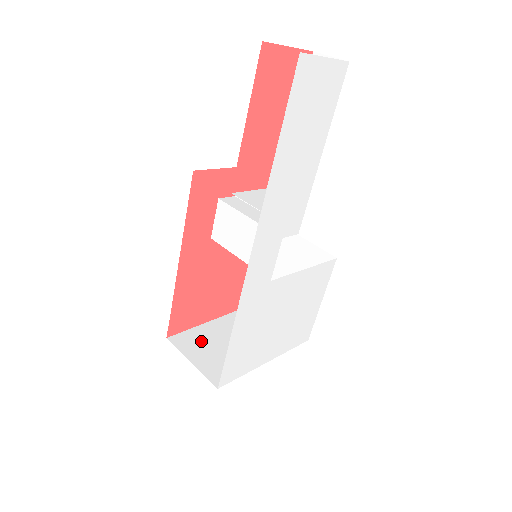
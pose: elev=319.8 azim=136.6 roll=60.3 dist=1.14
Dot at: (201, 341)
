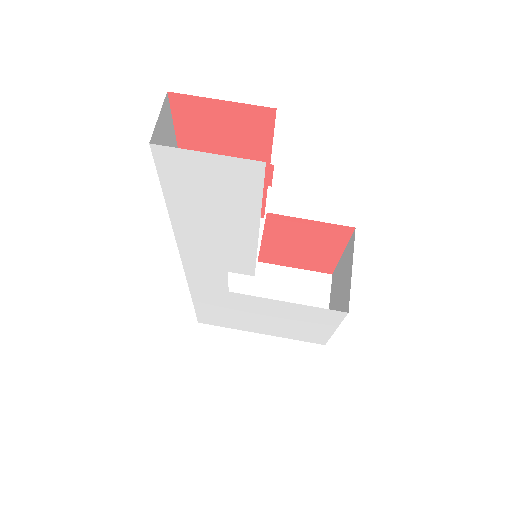
Dot at: (235, 276)
